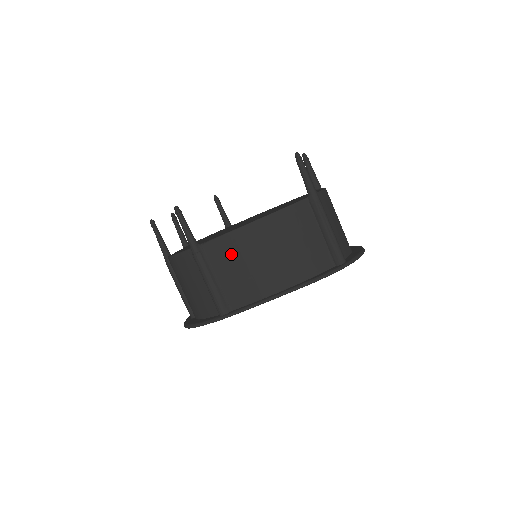
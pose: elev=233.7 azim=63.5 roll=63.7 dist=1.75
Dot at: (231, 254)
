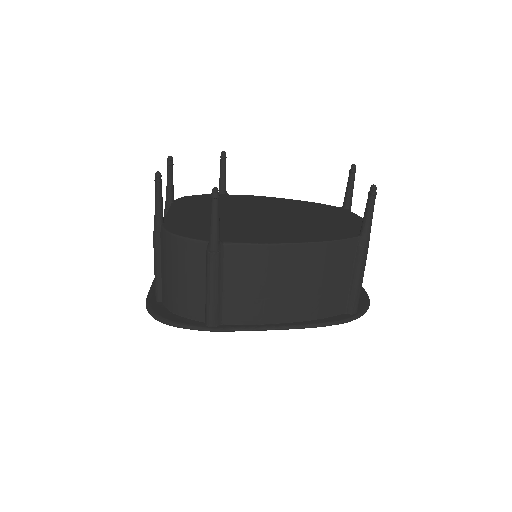
Dot at: (253, 268)
